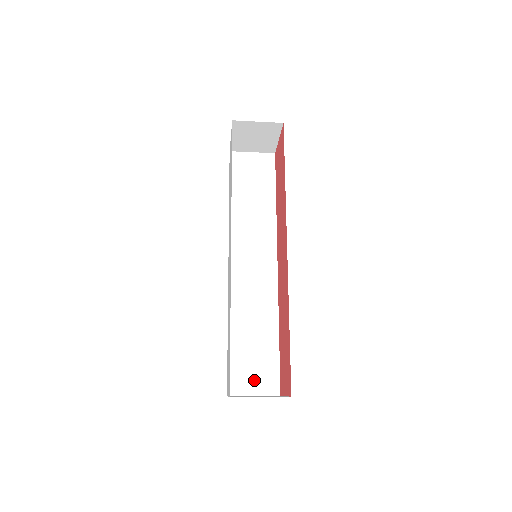
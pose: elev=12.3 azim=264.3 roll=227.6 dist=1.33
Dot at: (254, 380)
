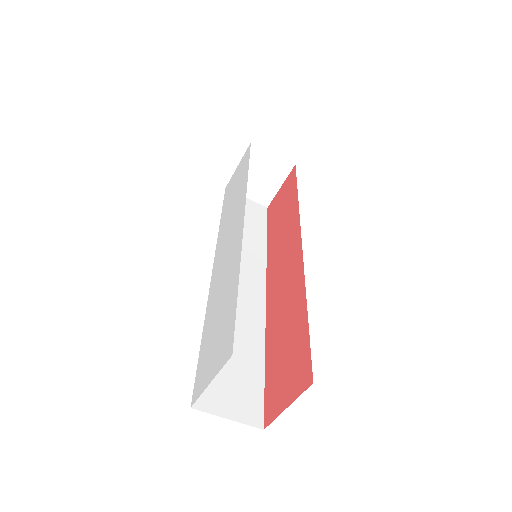
Dot at: (230, 399)
